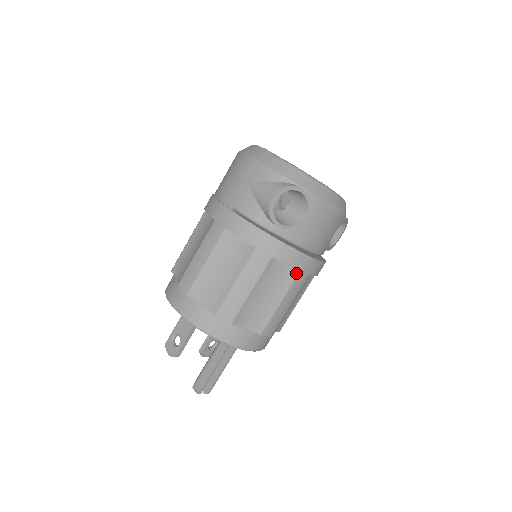
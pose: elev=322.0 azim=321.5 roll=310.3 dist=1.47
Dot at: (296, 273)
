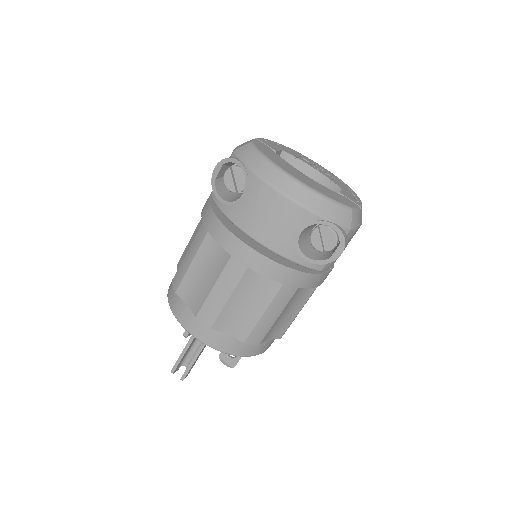
Dot at: (229, 256)
